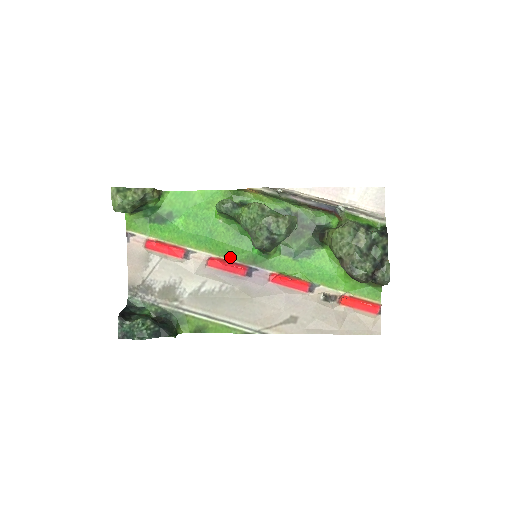
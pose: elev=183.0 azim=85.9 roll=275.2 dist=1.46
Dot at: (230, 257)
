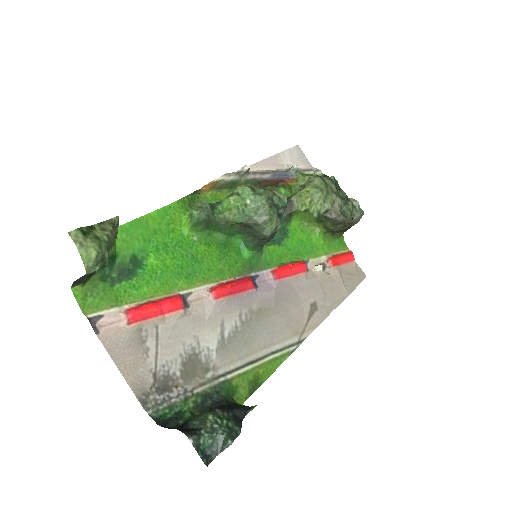
Dot at: (228, 276)
